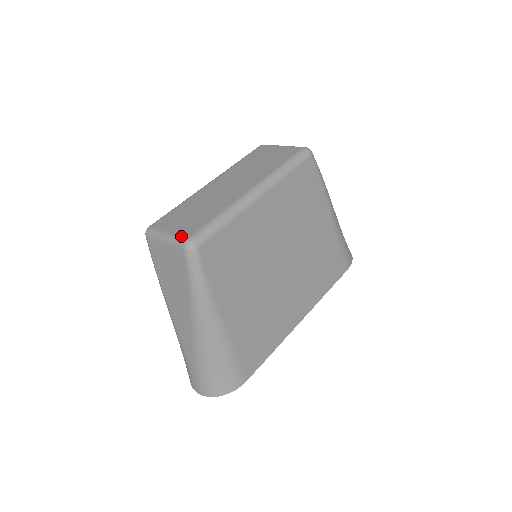
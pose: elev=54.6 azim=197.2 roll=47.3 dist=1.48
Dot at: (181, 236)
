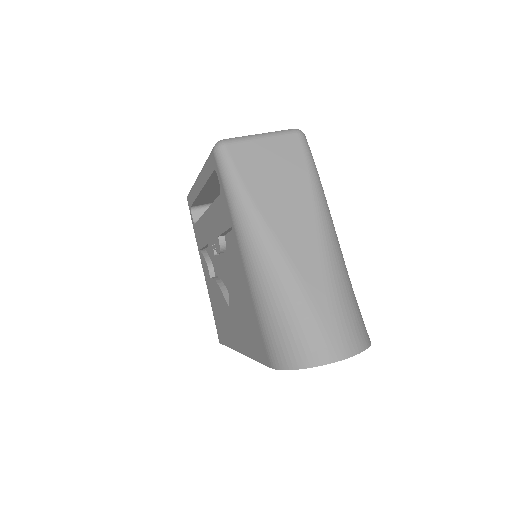
Dot at: (282, 130)
